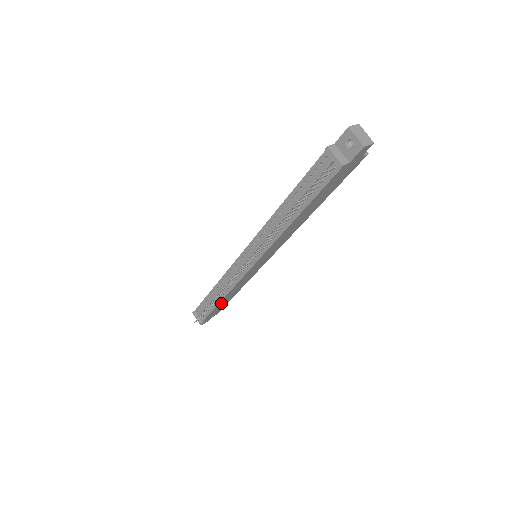
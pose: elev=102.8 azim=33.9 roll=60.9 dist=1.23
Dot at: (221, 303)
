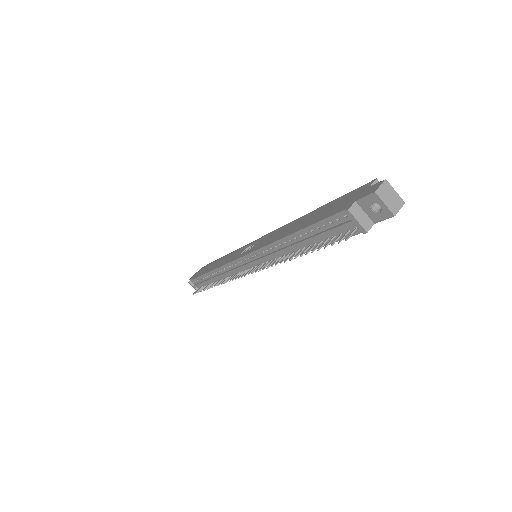
Dot at: occluded
